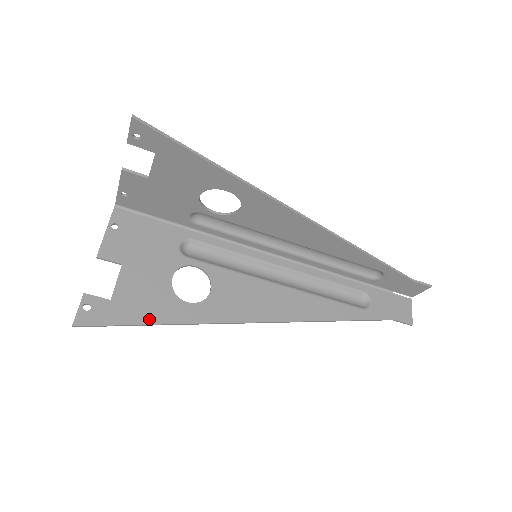
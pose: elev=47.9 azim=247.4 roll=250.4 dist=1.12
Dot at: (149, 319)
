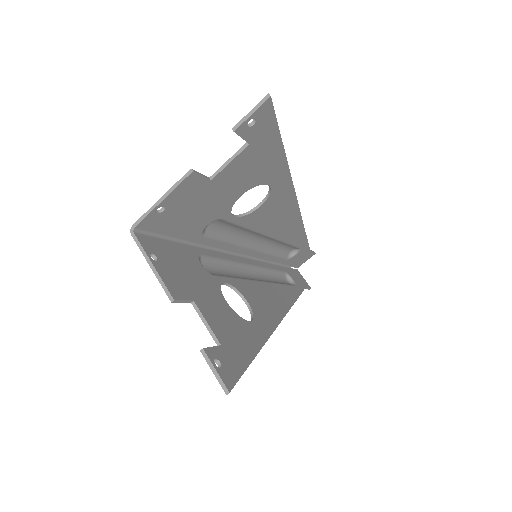
Dot at: (251, 351)
